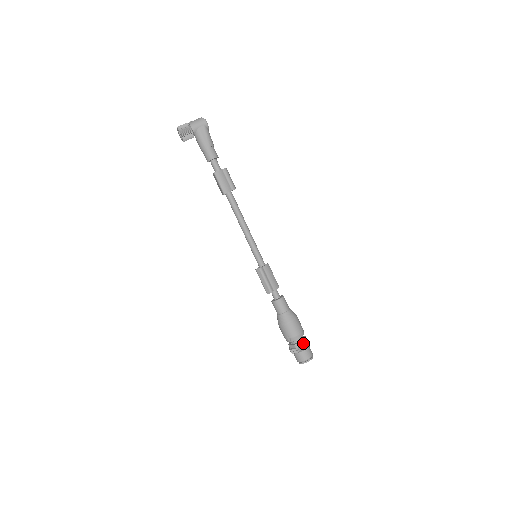
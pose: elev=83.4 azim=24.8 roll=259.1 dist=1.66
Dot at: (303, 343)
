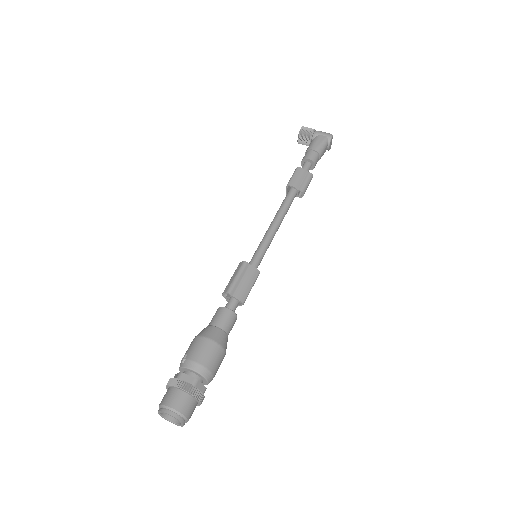
Dot at: (192, 381)
